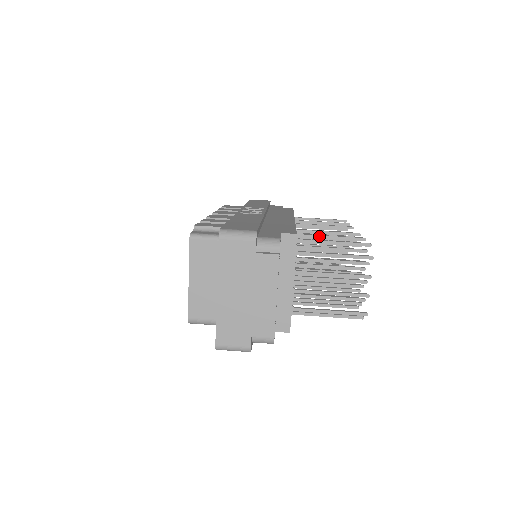
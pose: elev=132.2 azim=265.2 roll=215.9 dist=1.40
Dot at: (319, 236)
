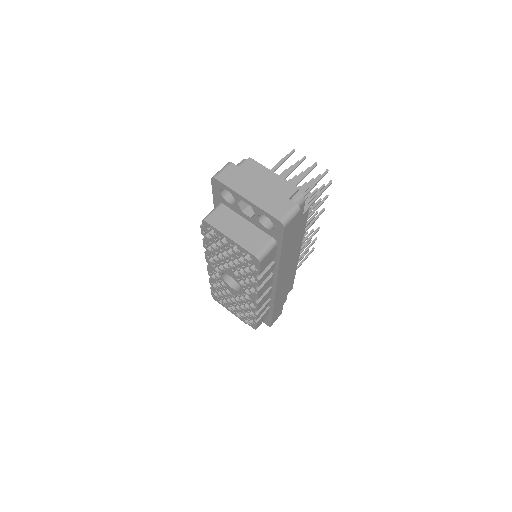
Dot at: occluded
